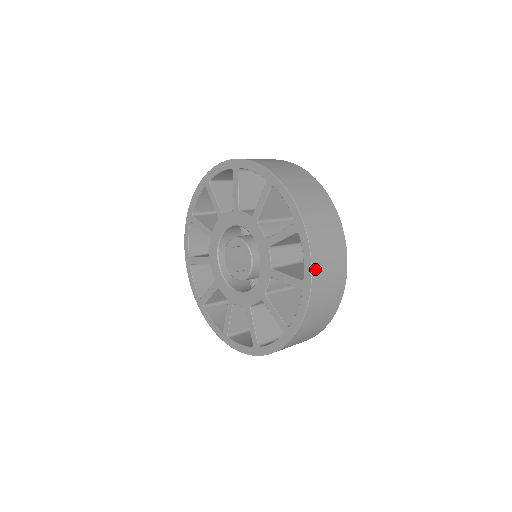
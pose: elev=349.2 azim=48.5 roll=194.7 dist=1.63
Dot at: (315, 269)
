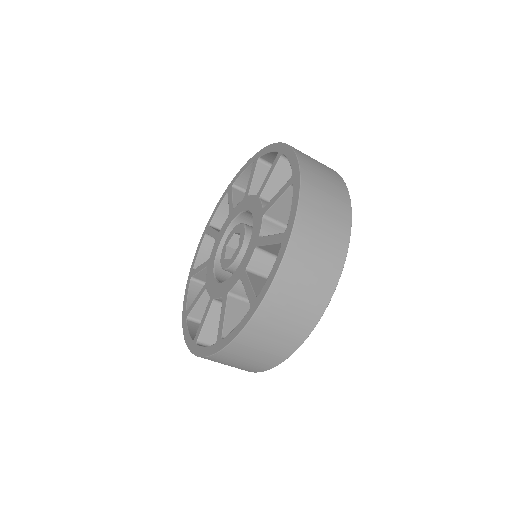
Dot at: (302, 162)
